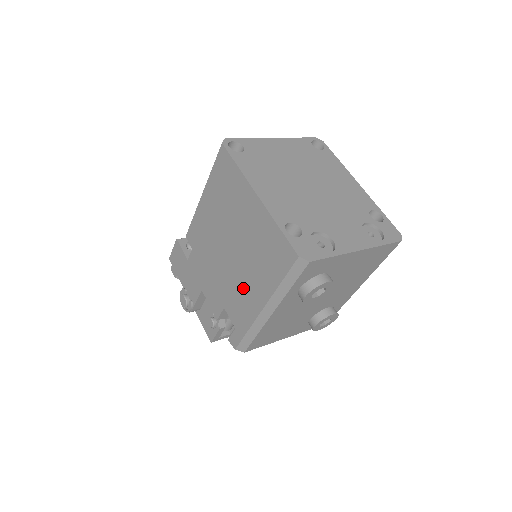
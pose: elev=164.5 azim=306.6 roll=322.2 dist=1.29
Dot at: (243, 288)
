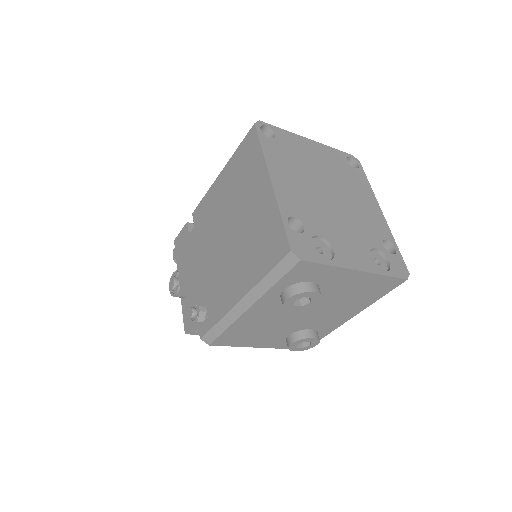
Dot at: (228, 275)
